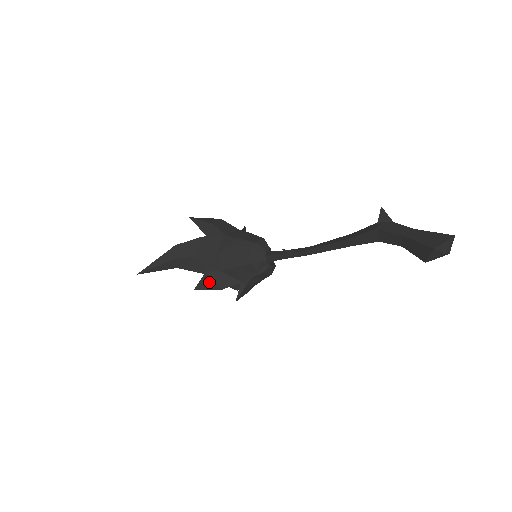
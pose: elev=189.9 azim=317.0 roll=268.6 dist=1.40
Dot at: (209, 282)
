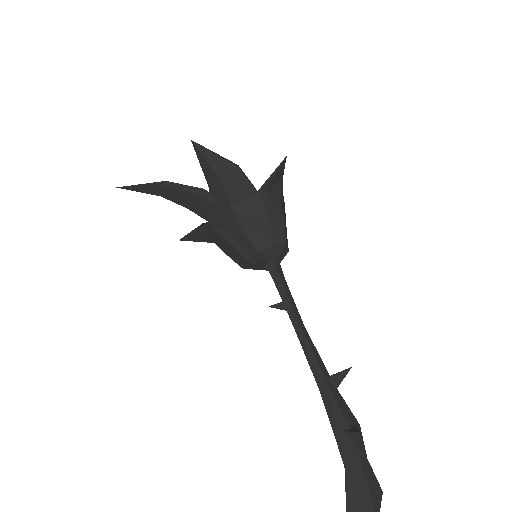
Dot at: (199, 237)
